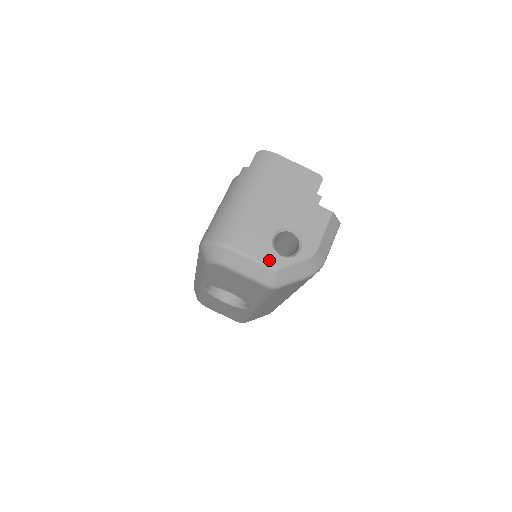
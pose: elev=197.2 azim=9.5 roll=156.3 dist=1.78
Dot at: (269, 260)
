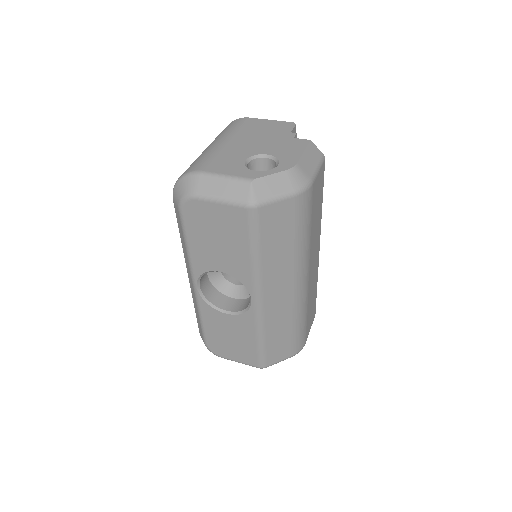
Dot at: (242, 175)
